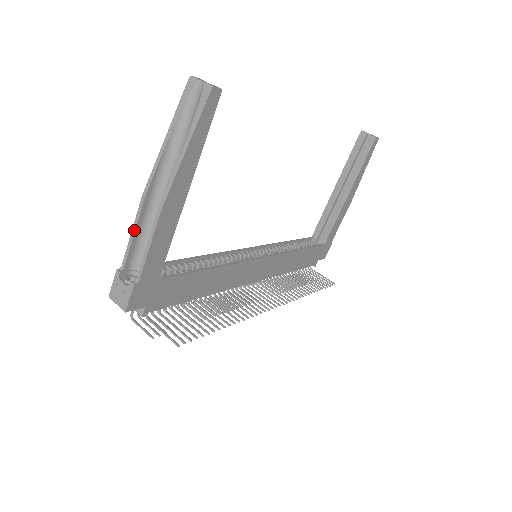
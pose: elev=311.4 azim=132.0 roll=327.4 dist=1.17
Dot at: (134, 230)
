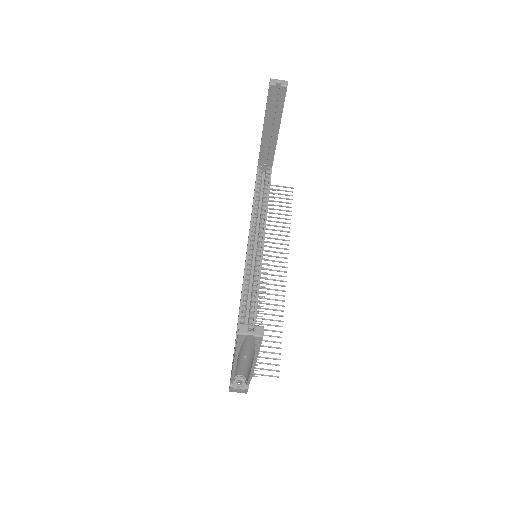
Dot at: (233, 377)
